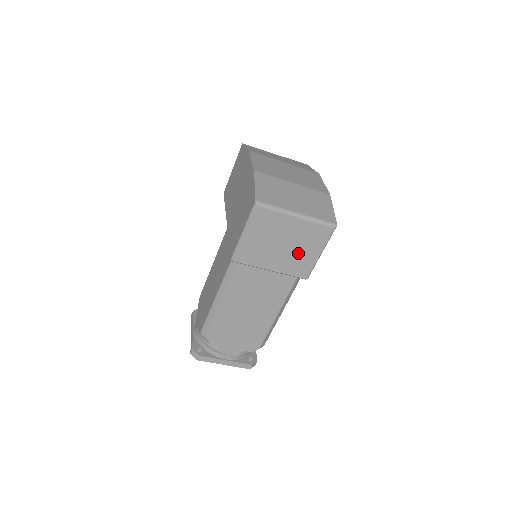
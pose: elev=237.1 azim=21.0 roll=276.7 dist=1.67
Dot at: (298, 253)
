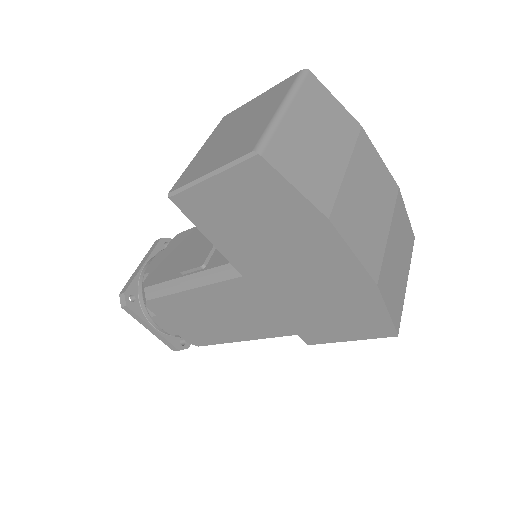
Dot at: occluded
